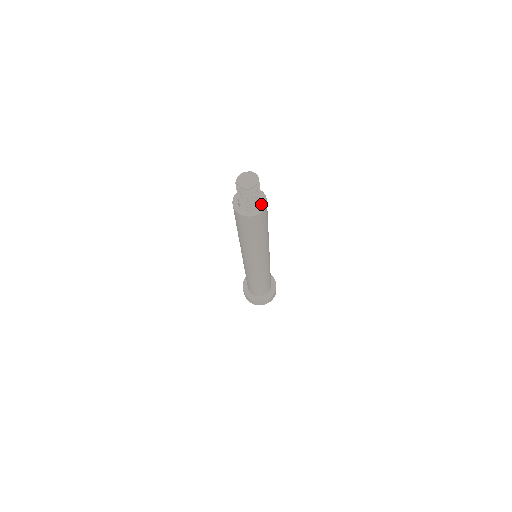
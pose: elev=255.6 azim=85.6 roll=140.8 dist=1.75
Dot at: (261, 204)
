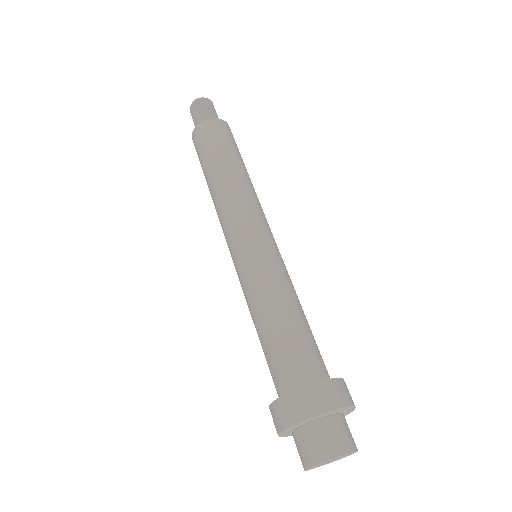
Dot at: occluded
